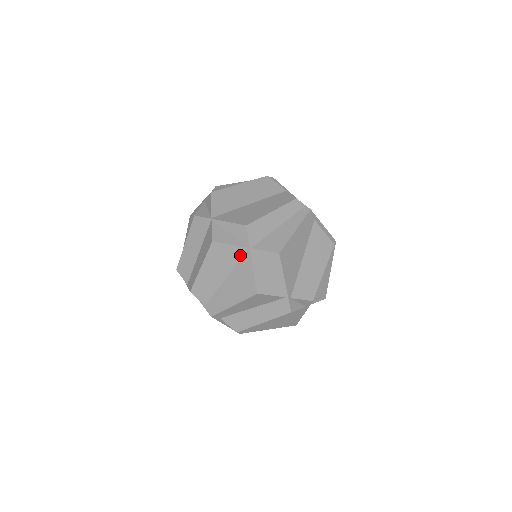
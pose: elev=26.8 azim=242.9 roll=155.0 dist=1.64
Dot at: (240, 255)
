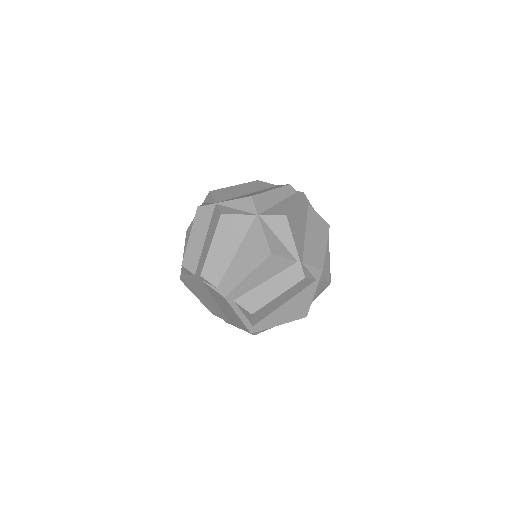
Dot at: (249, 224)
